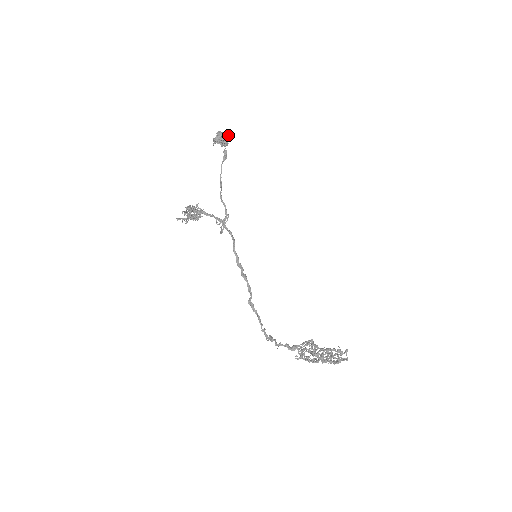
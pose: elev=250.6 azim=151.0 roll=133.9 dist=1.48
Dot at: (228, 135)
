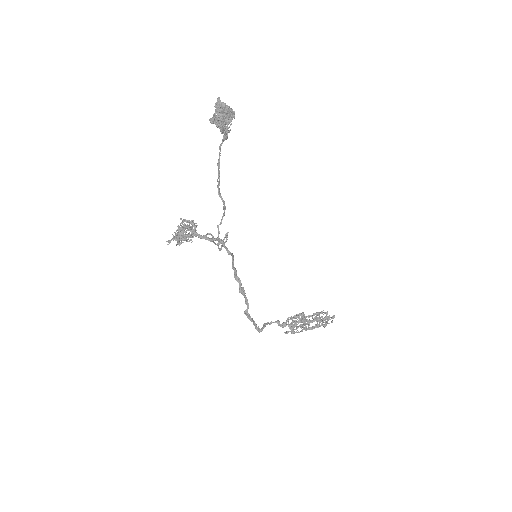
Dot at: (231, 108)
